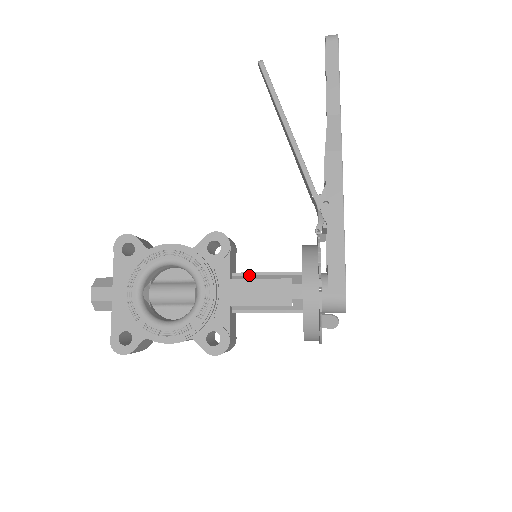
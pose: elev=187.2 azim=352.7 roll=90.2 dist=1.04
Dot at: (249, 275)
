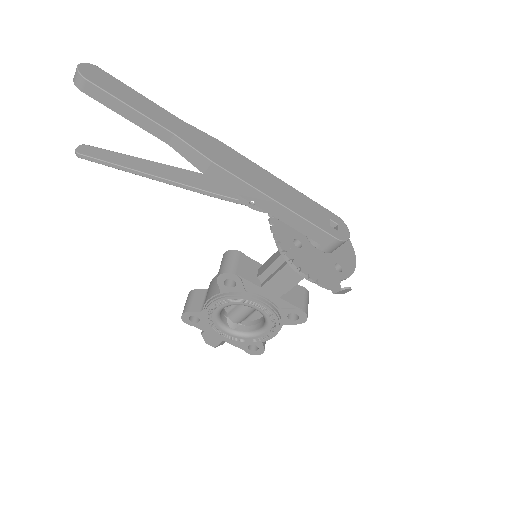
Dot at: (267, 271)
